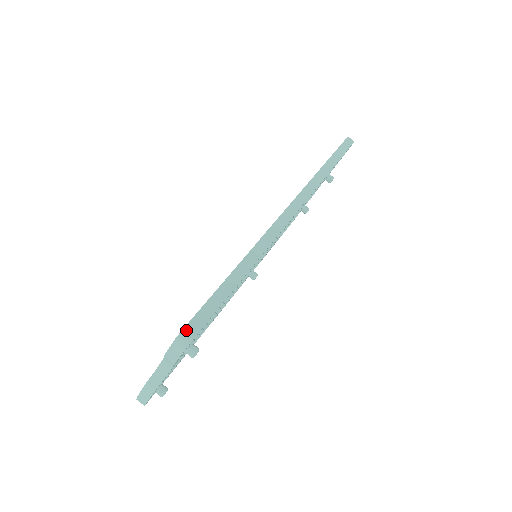
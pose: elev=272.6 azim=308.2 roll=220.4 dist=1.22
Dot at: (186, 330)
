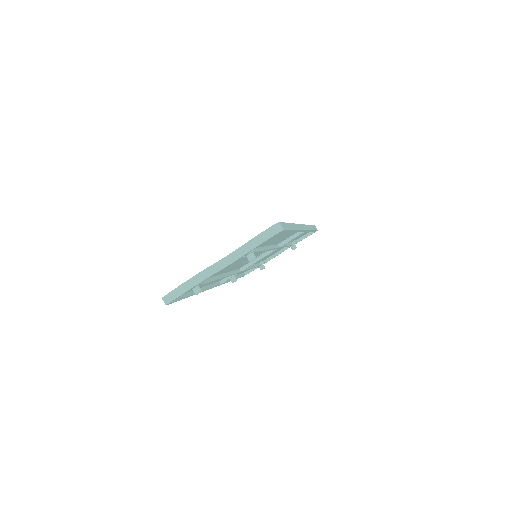
Dot at: (281, 224)
